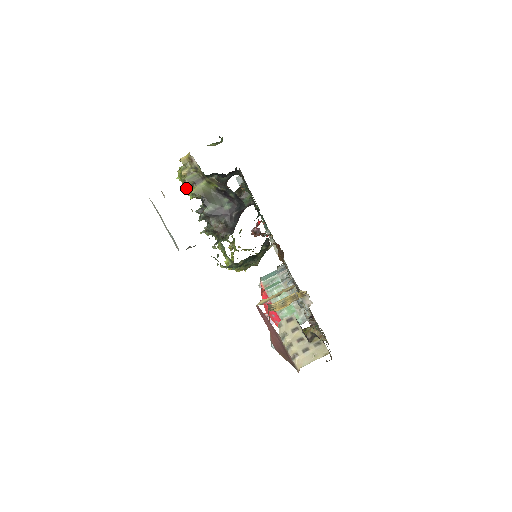
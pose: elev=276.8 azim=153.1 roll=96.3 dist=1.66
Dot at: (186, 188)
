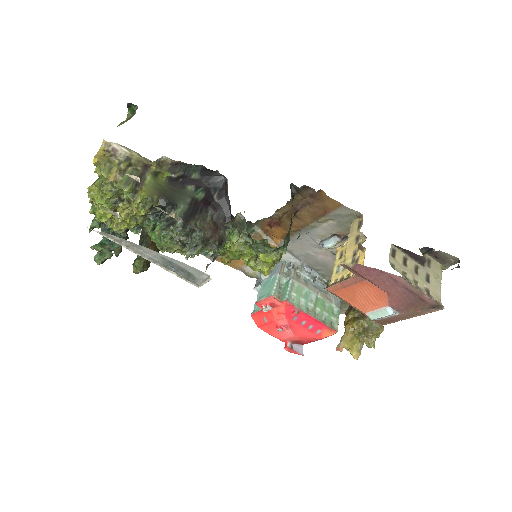
Dot at: (122, 208)
